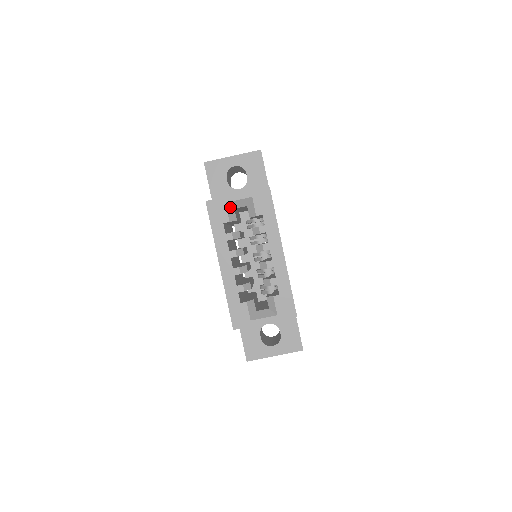
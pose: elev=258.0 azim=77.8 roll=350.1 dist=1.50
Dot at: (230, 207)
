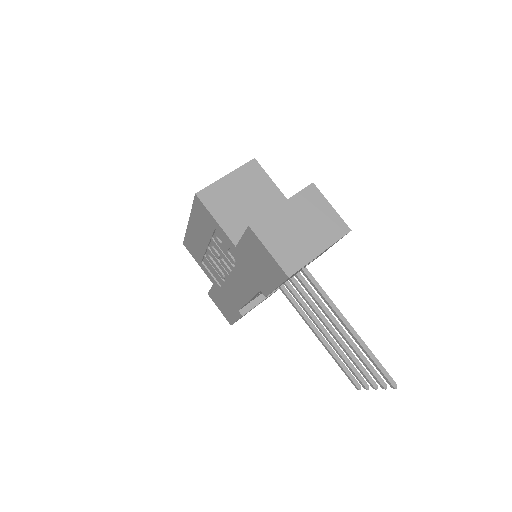
Dot at: occluded
